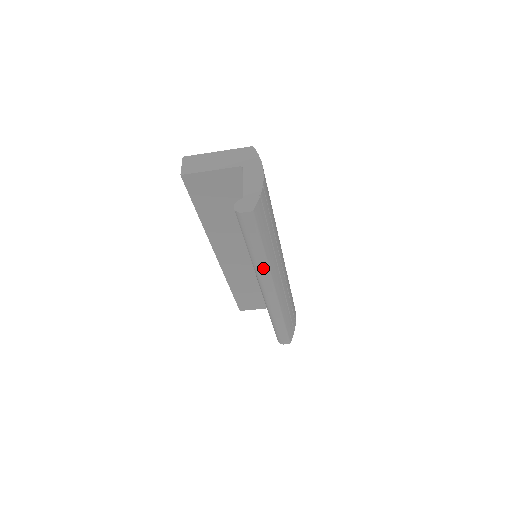
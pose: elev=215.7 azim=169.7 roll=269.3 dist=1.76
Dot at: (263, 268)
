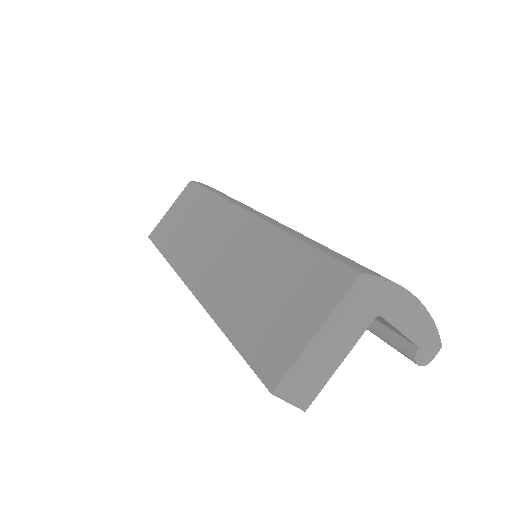
Dot at: occluded
